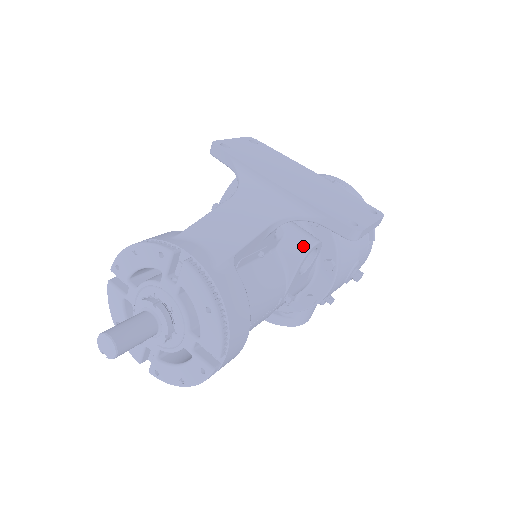
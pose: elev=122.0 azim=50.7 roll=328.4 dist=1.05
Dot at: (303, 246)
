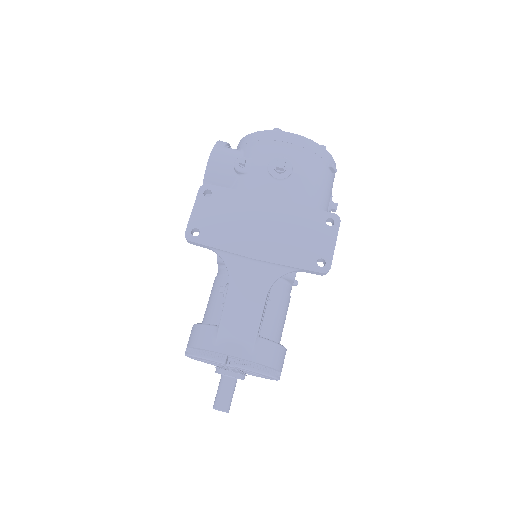
Dot at: occluded
